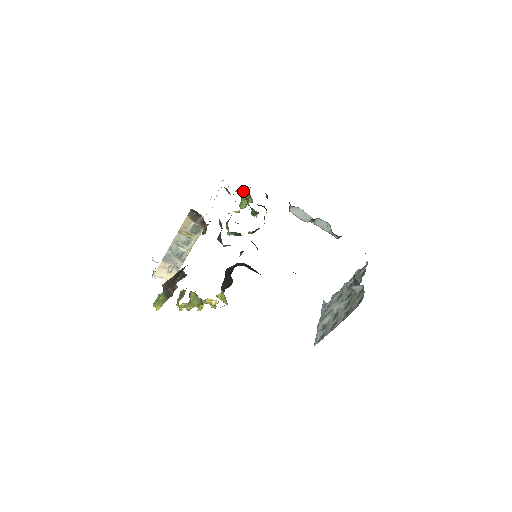
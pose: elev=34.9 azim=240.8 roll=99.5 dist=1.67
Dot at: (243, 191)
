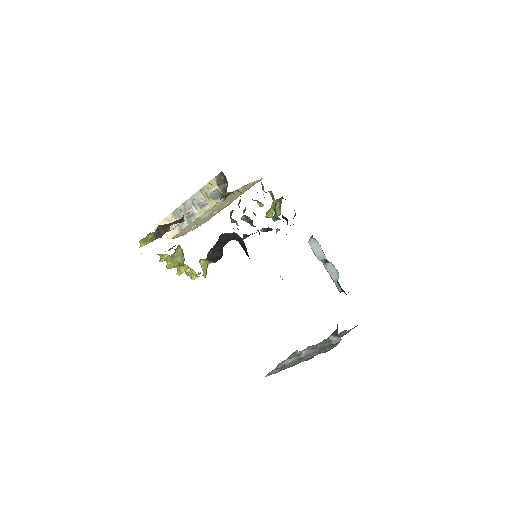
Dot at: (276, 200)
